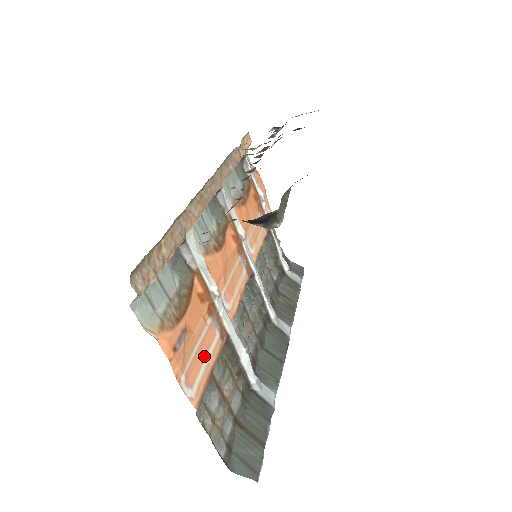
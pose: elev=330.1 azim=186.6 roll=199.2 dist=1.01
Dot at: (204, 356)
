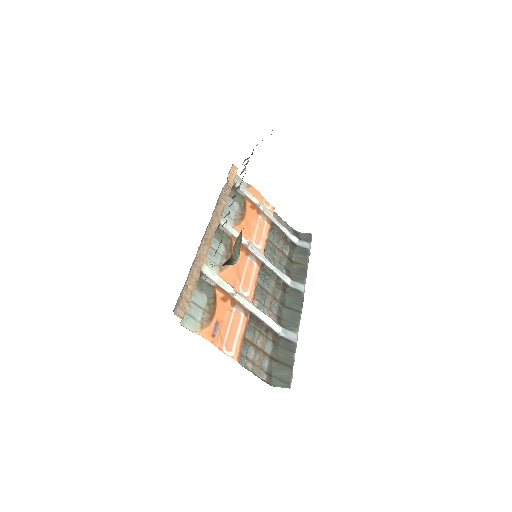
Dot at: (236, 331)
